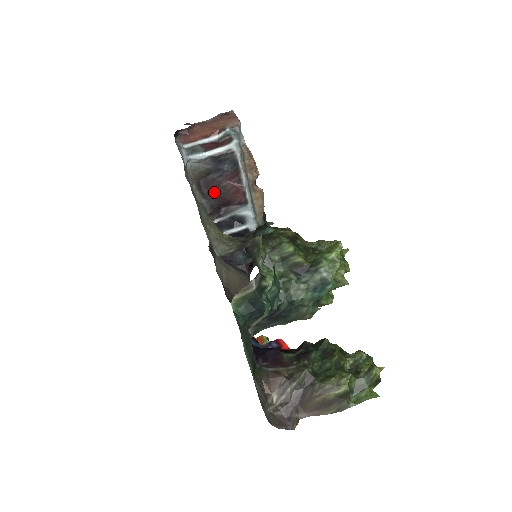
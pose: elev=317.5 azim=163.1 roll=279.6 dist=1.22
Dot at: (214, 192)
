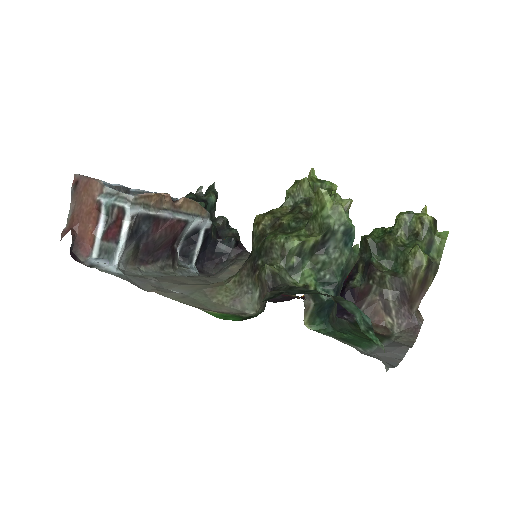
Dot at: (157, 249)
